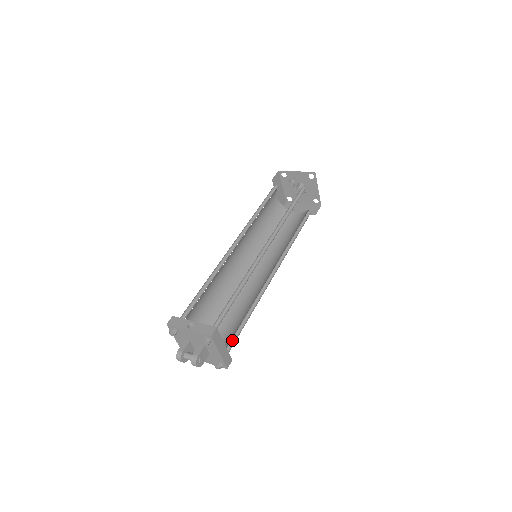
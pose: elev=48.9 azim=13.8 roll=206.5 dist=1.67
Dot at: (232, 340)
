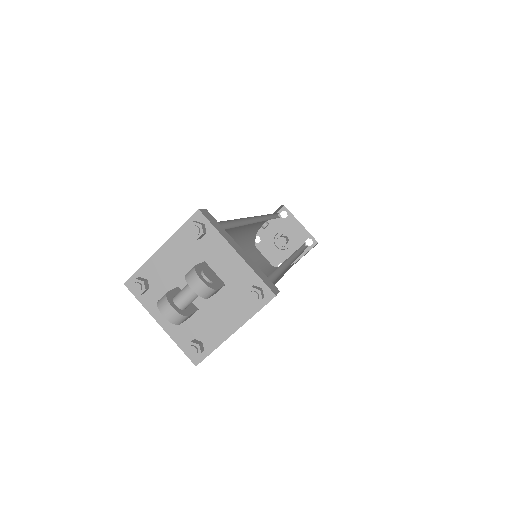
Dot at: occluded
